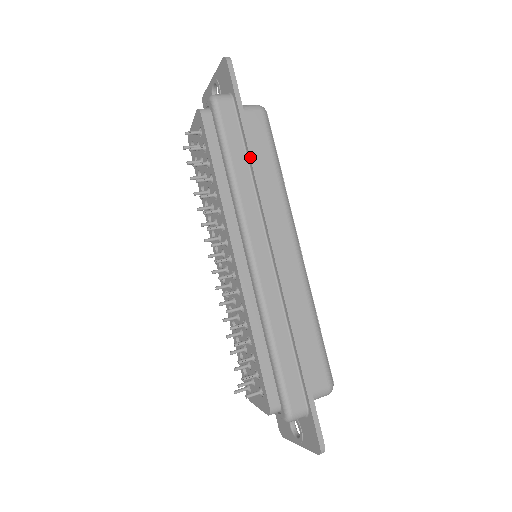
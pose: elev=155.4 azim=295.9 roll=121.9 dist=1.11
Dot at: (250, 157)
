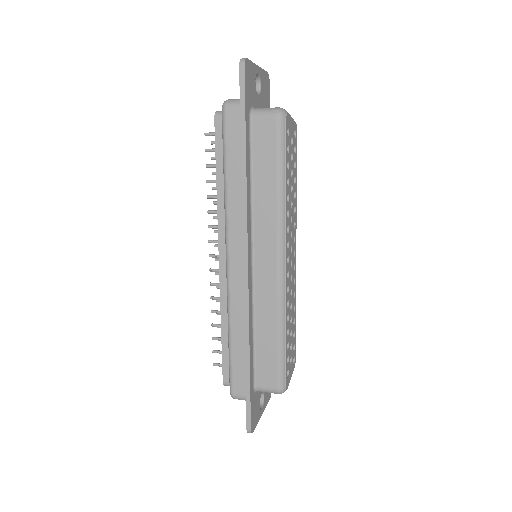
Dot at: (241, 174)
